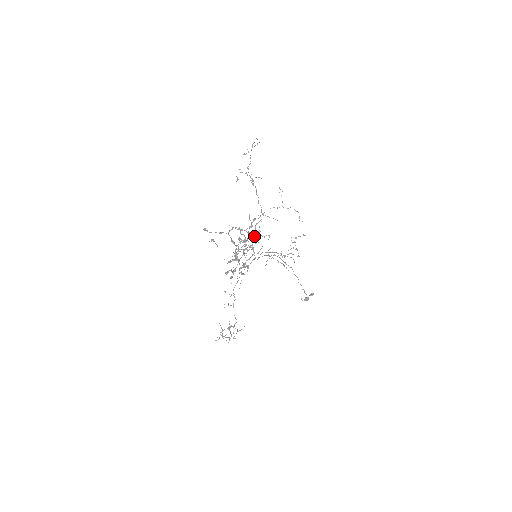
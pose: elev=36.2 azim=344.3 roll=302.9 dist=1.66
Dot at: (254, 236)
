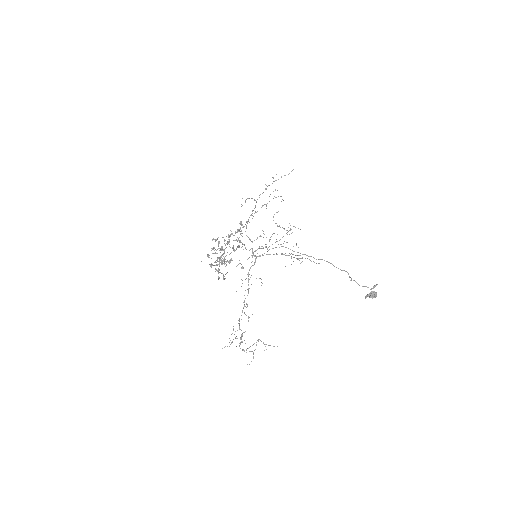
Dot at: (250, 239)
